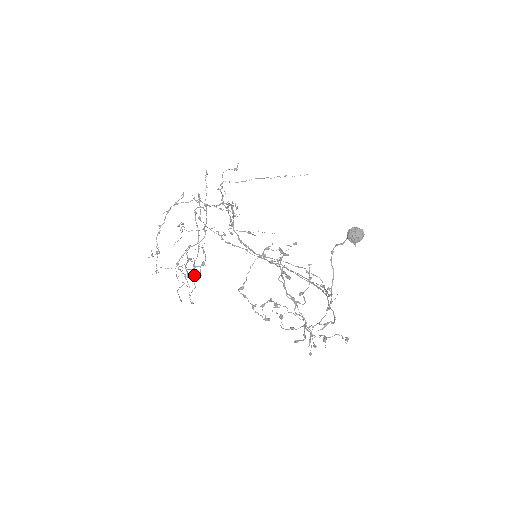
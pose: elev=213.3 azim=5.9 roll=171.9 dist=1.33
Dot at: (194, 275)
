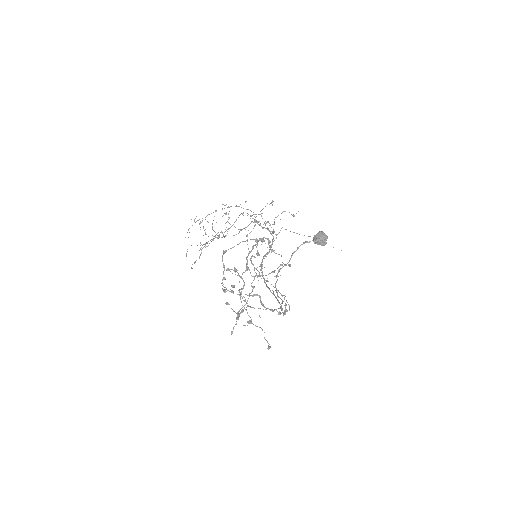
Dot at: occluded
